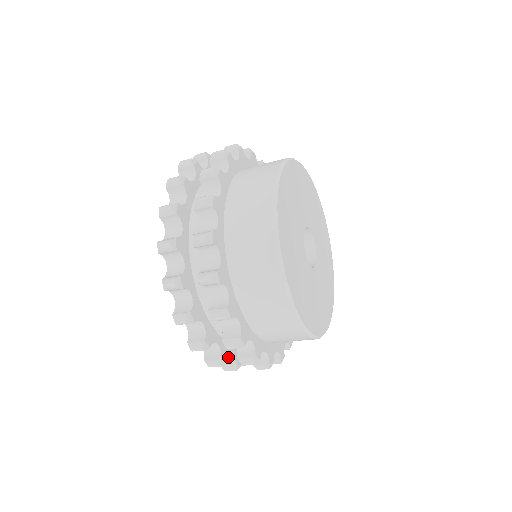
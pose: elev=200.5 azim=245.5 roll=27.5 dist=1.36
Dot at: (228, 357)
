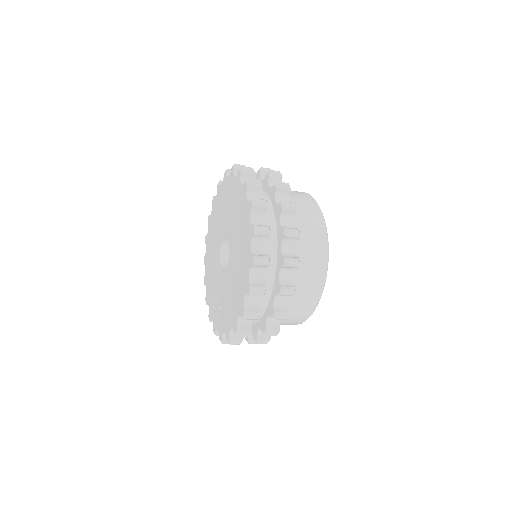
Dot at: occluded
